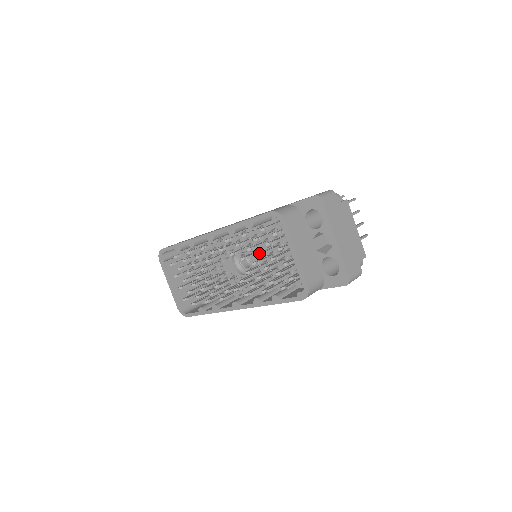
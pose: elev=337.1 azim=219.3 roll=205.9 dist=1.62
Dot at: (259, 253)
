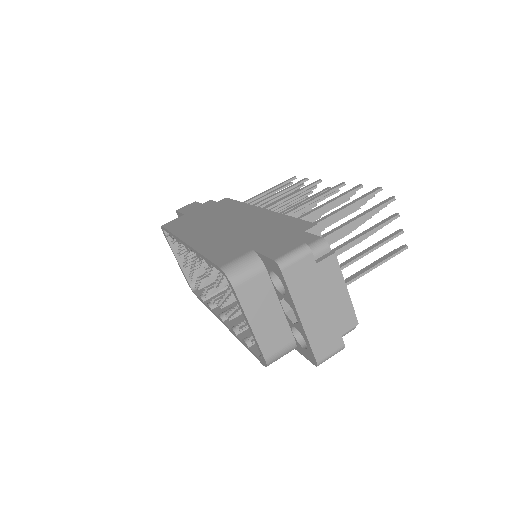
Dot at: (225, 293)
